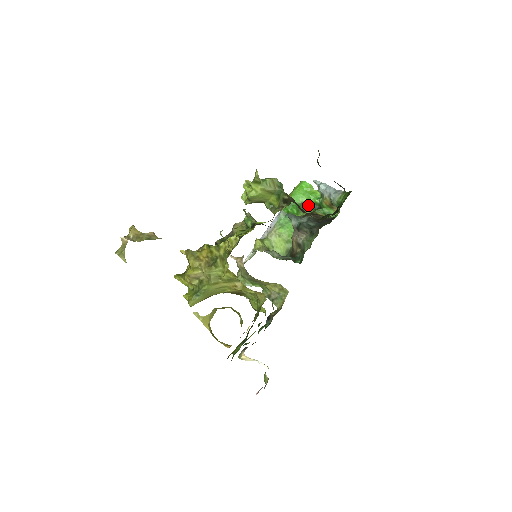
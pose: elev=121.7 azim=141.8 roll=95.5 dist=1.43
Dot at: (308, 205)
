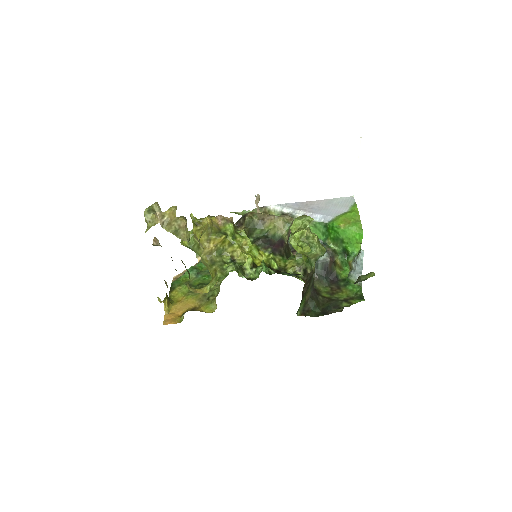
Dot at: (343, 245)
